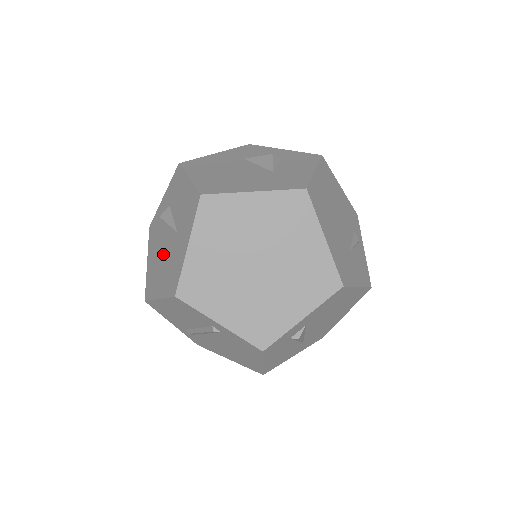
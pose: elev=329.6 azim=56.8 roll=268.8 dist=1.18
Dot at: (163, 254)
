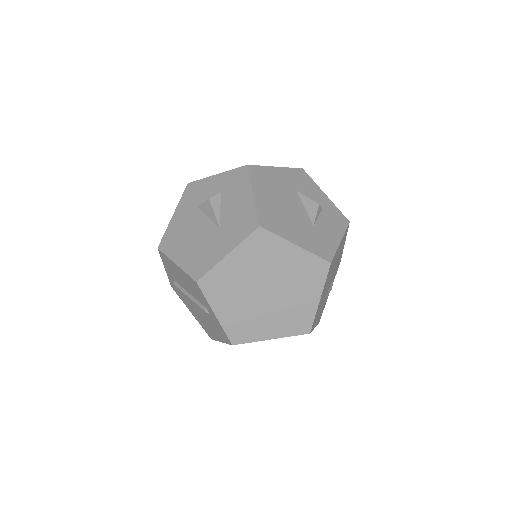
Dot at: (196, 230)
